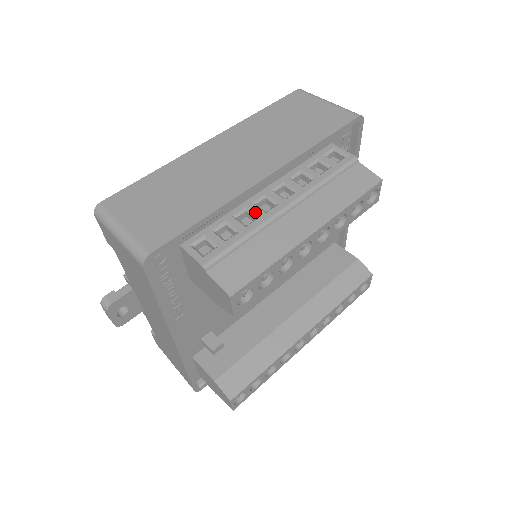
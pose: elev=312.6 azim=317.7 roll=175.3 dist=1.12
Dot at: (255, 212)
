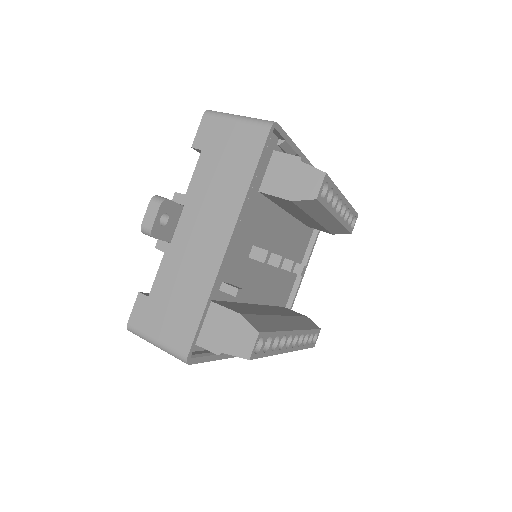
Dot at: occluded
